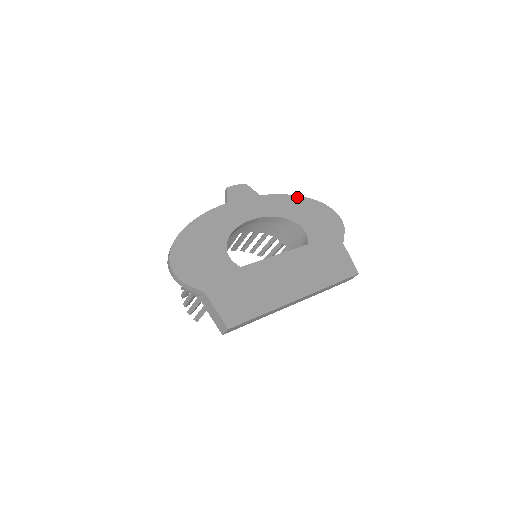
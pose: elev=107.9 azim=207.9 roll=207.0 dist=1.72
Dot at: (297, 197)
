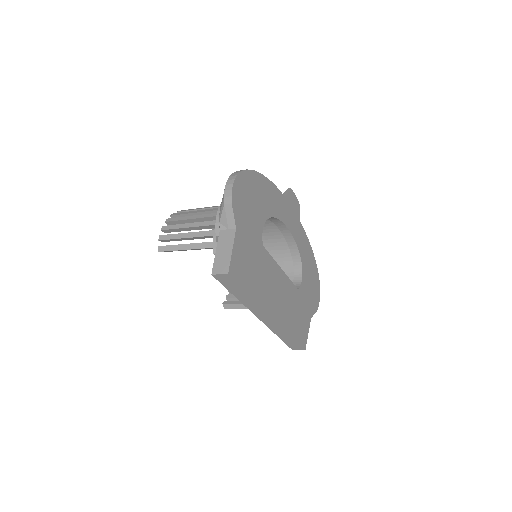
Dot at: (312, 253)
